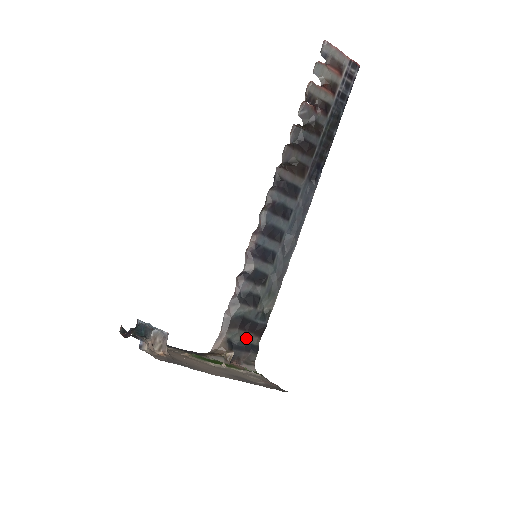
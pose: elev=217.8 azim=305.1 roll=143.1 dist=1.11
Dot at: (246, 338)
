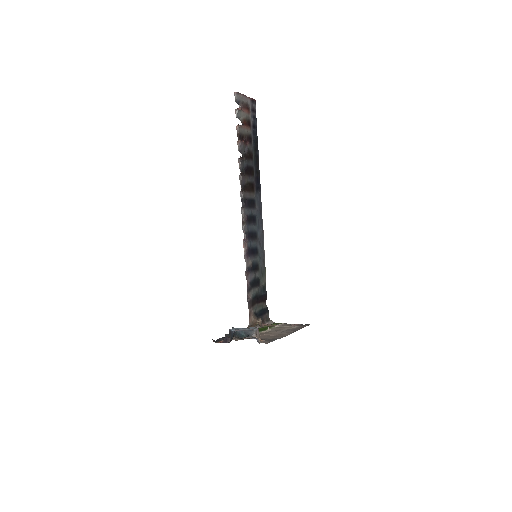
Dot at: (261, 307)
